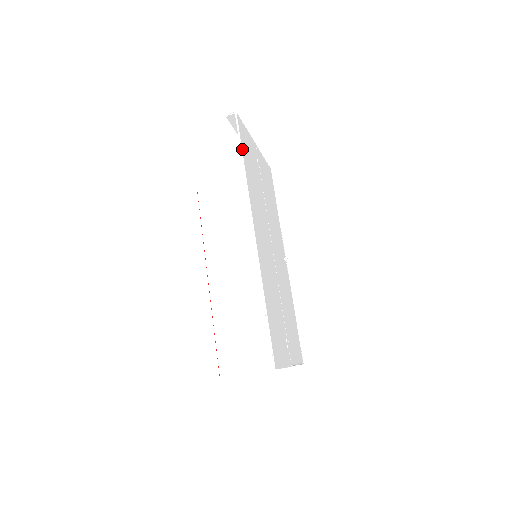
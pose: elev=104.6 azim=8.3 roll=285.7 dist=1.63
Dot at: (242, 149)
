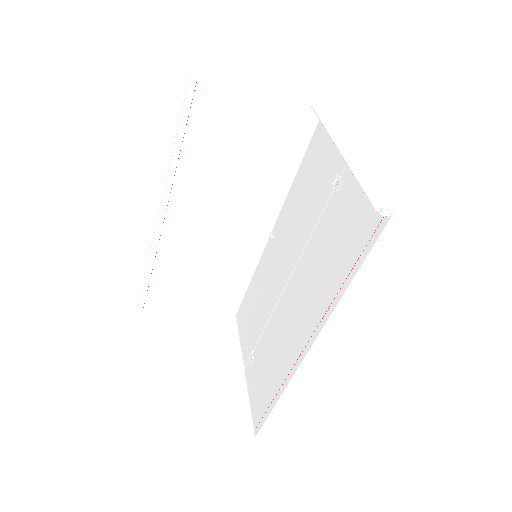
Dot at: (361, 267)
